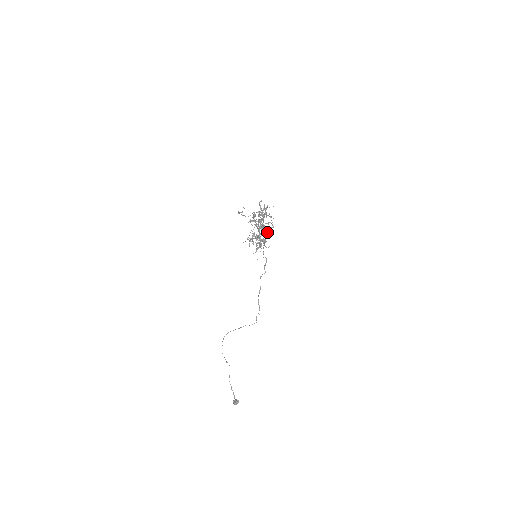
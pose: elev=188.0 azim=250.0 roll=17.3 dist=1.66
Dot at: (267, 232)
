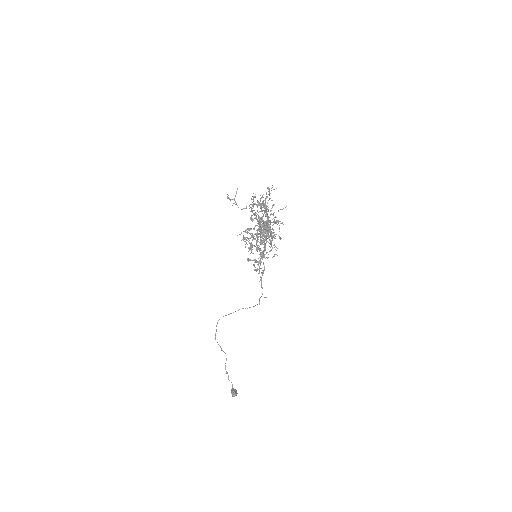
Dot at: (271, 241)
